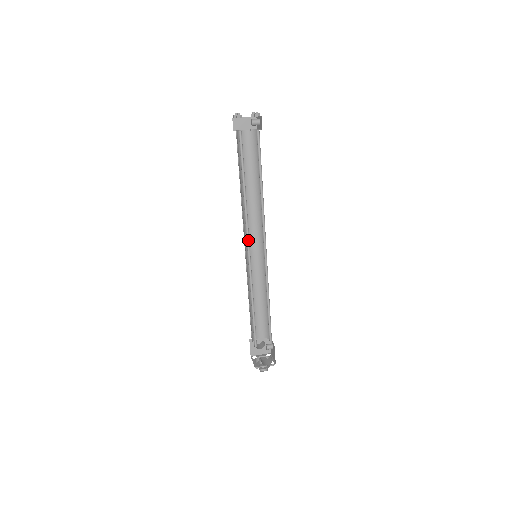
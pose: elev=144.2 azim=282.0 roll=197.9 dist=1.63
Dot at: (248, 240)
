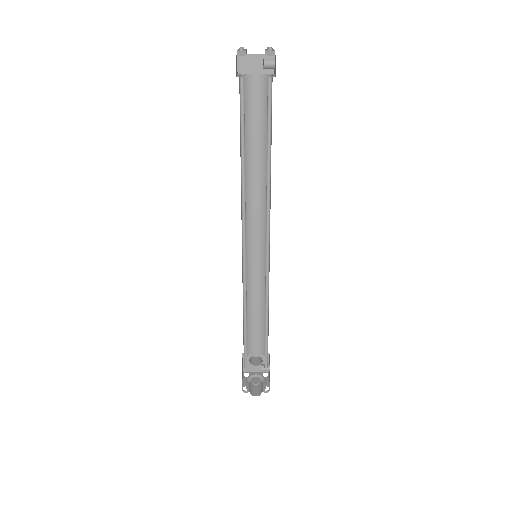
Dot at: (244, 235)
